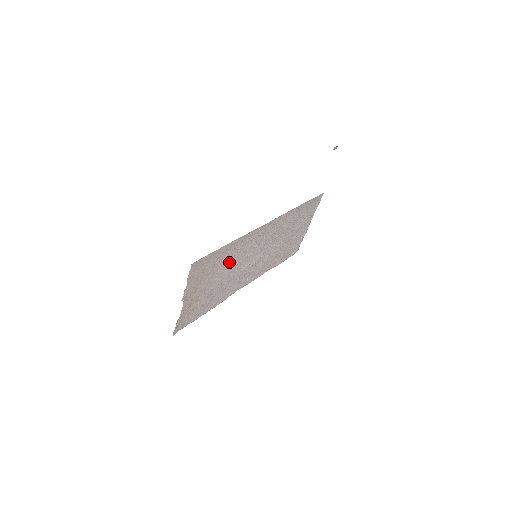
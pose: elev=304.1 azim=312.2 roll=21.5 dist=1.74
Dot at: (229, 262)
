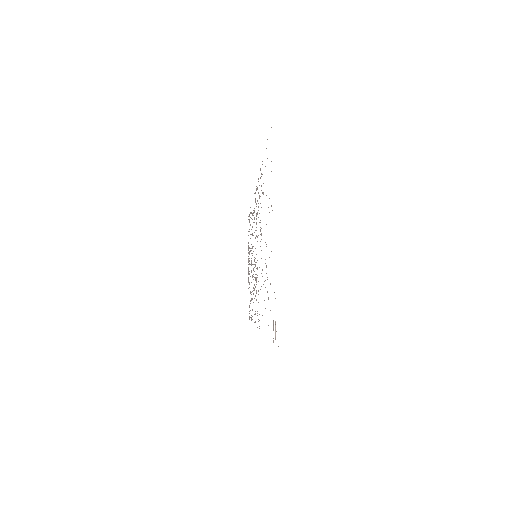
Dot at: occluded
